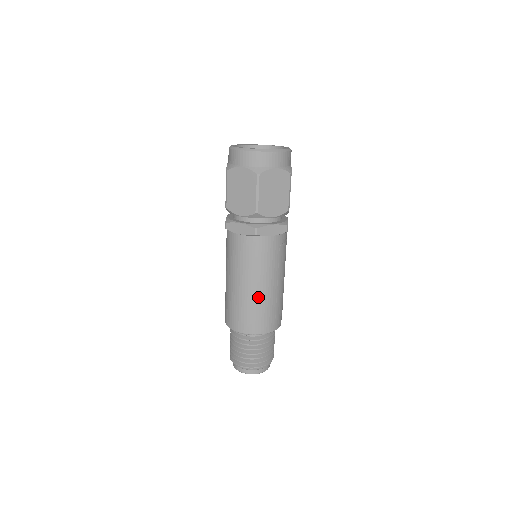
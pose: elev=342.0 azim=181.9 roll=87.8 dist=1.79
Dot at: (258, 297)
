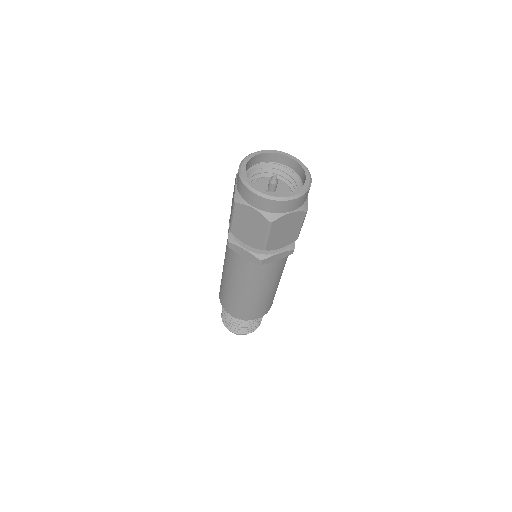
Dot at: occluded
